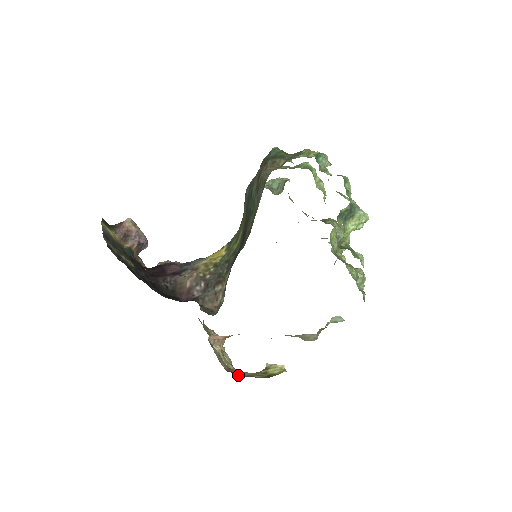
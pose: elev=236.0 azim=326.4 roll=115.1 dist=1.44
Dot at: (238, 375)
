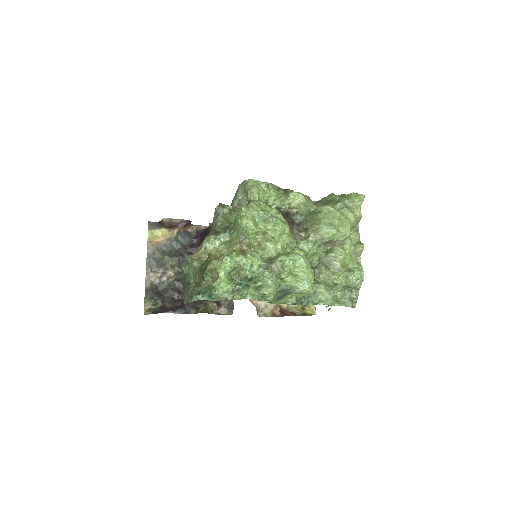
Dot at: (287, 305)
